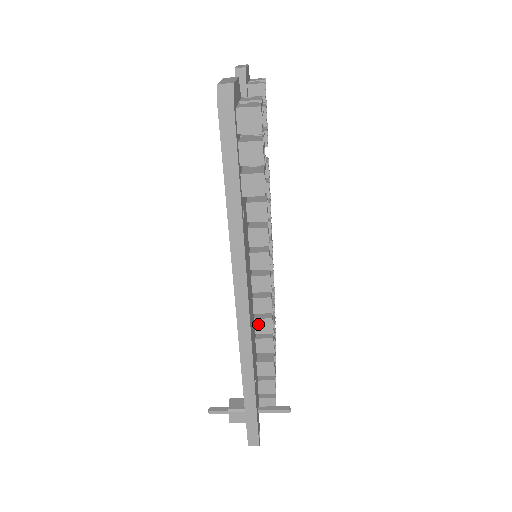
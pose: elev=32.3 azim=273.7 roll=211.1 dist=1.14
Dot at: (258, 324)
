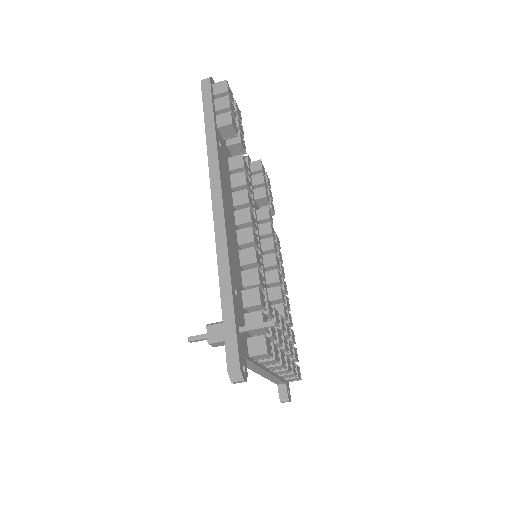
Dot at: (243, 255)
